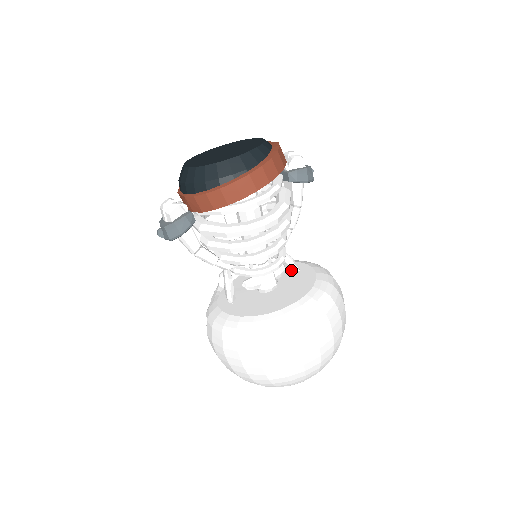
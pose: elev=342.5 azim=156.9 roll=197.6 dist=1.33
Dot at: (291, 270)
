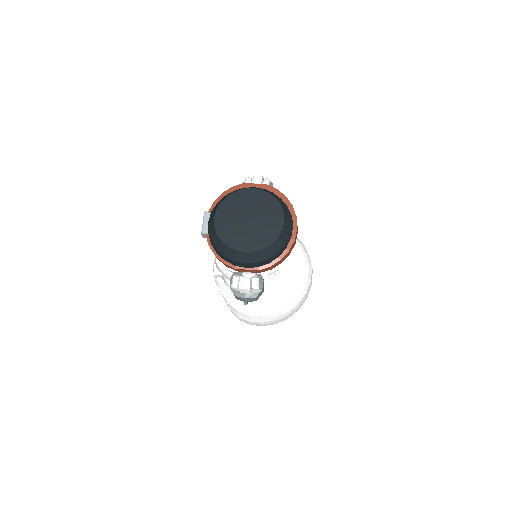
Dot at: occluded
